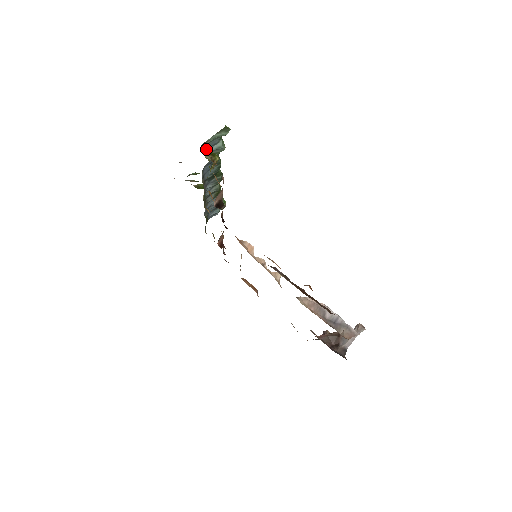
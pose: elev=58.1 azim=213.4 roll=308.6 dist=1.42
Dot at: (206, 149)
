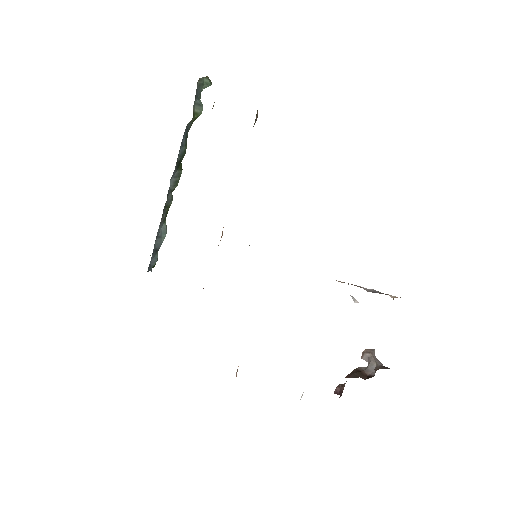
Dot at: (195, 95)
